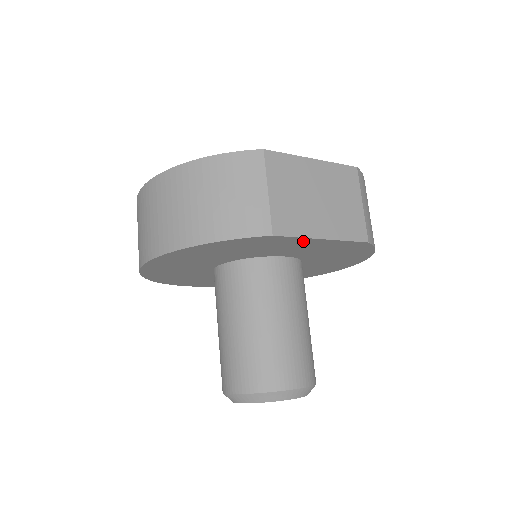
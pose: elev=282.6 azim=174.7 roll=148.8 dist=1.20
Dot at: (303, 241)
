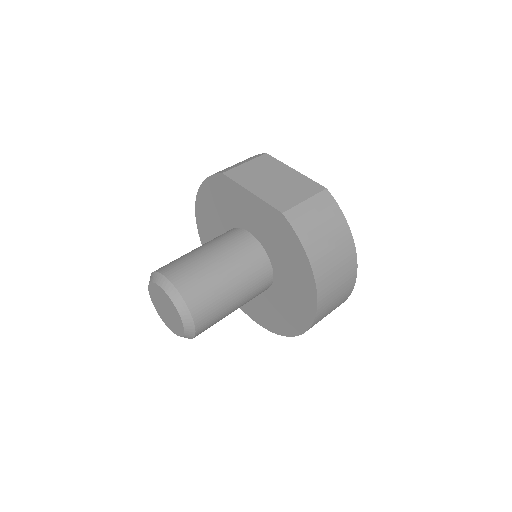
Dot at: (242, 193)
